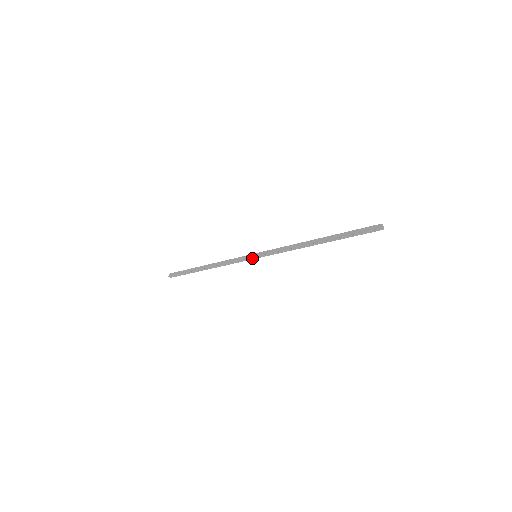
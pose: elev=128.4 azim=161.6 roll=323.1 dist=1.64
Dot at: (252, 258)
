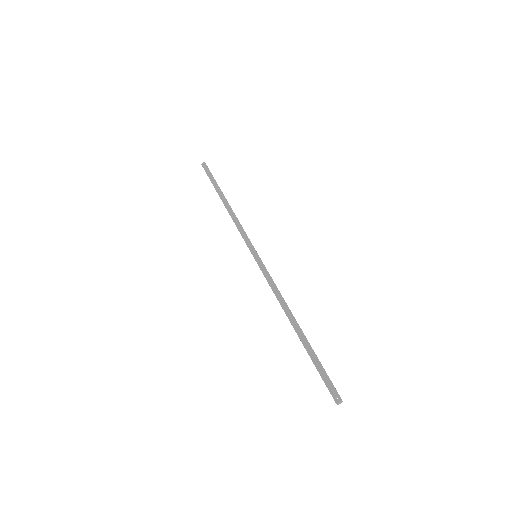
Dot at: (252, 253)
